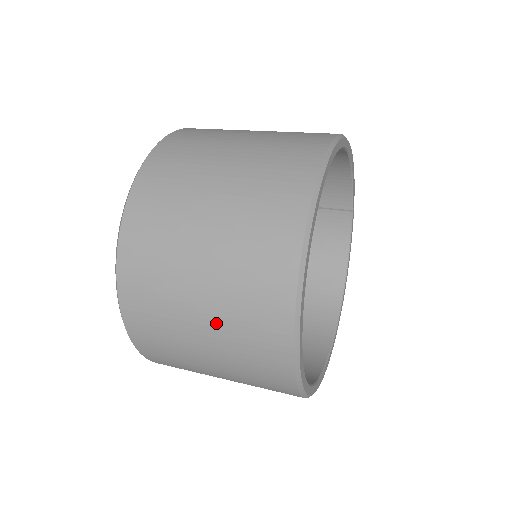
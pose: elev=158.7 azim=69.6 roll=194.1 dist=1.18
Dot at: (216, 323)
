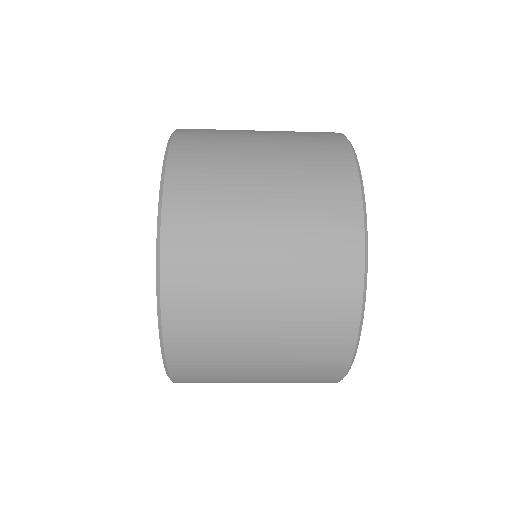
Dot at: (280, 302)
